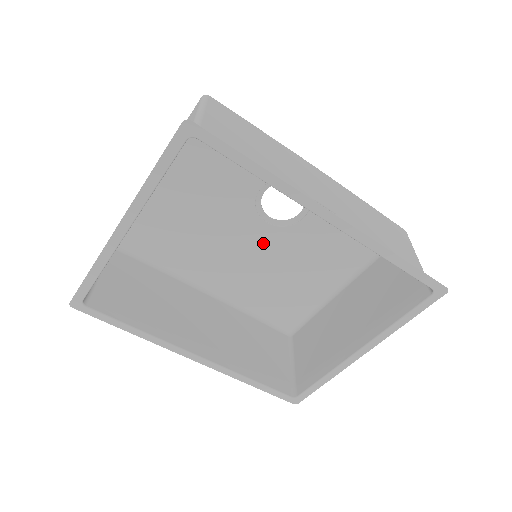
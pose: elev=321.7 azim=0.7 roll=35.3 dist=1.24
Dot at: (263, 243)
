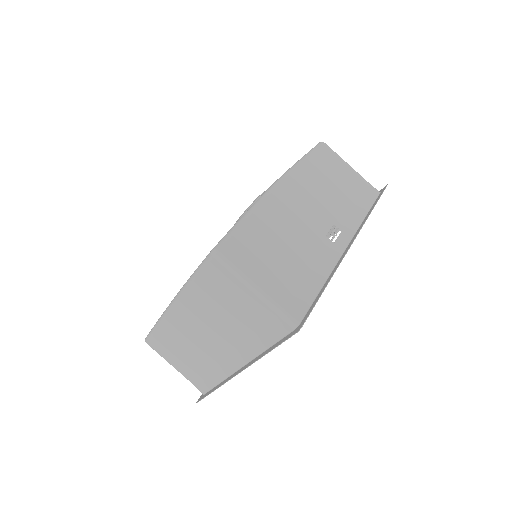
Dot at: occluded
